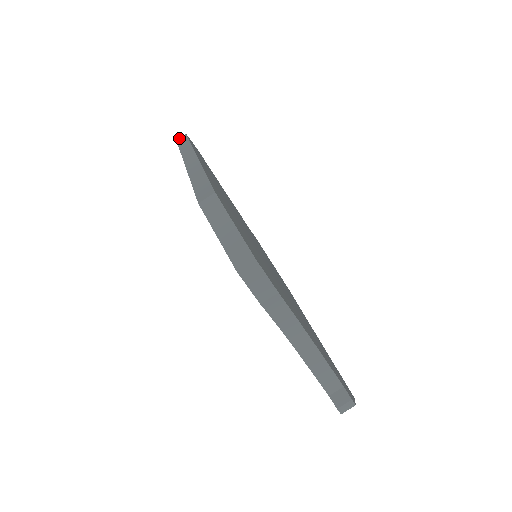
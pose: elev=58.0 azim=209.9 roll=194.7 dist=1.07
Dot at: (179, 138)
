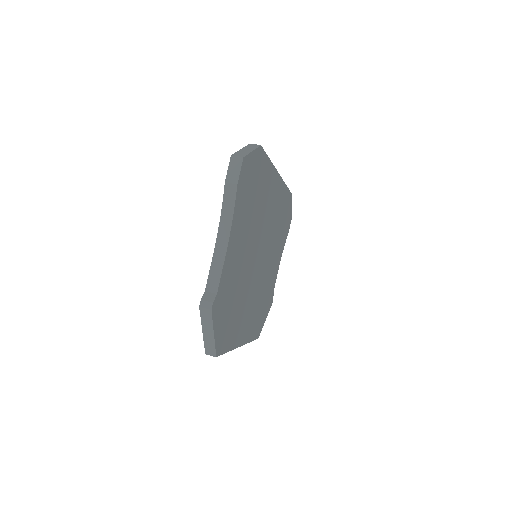
Dot at: occluded
